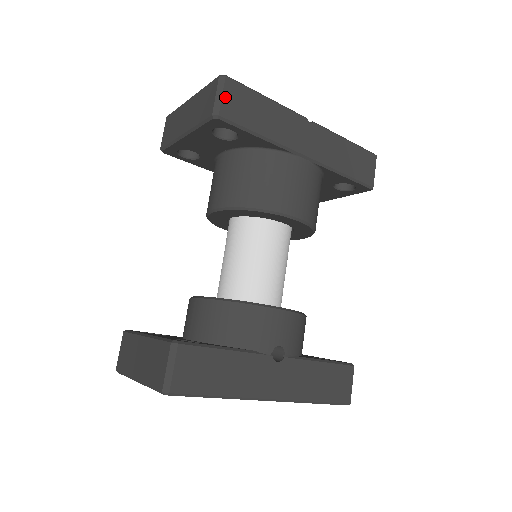
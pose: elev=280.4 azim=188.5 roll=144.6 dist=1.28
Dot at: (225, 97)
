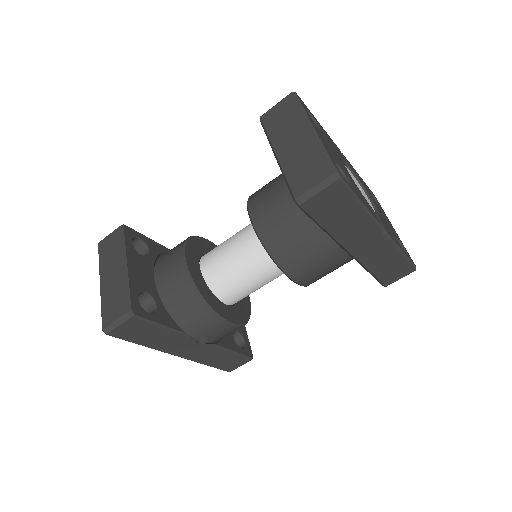
Dot at: (320, 194)
